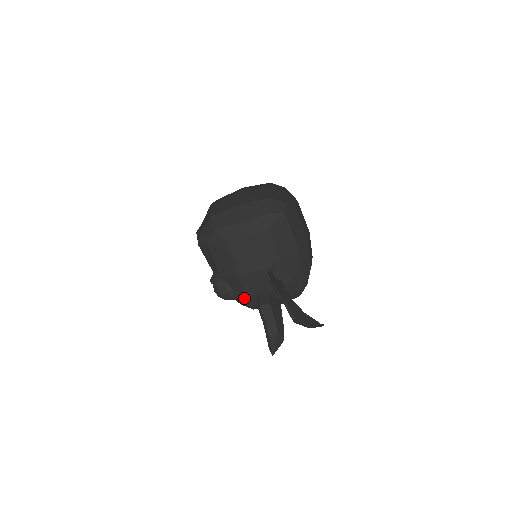
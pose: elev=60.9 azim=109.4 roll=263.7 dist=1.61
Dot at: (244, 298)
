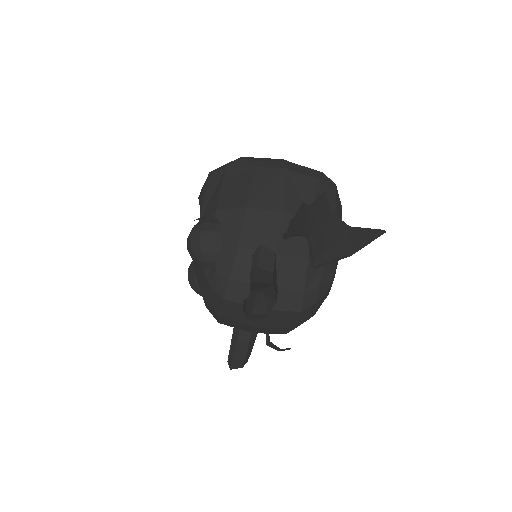
Dot at: (231, 252)
